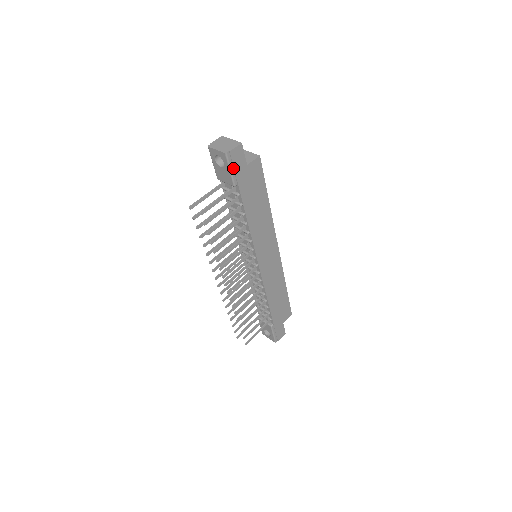
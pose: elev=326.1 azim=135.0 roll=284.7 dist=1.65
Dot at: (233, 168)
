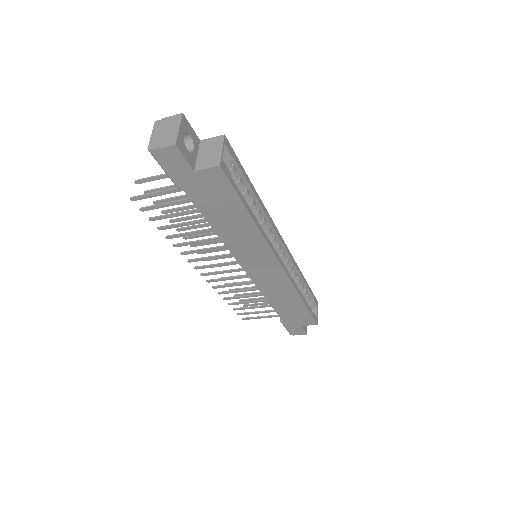
Dot at: (168, 169)
